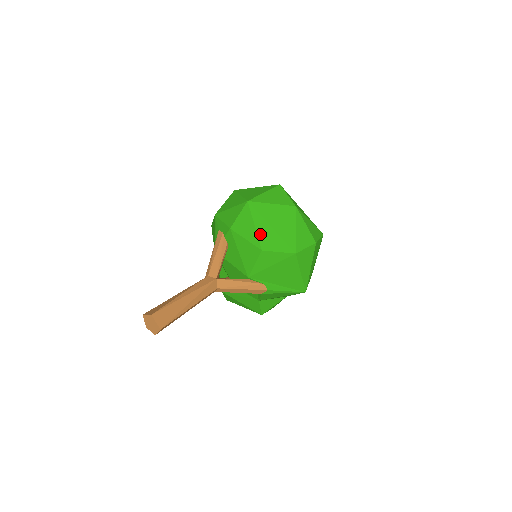
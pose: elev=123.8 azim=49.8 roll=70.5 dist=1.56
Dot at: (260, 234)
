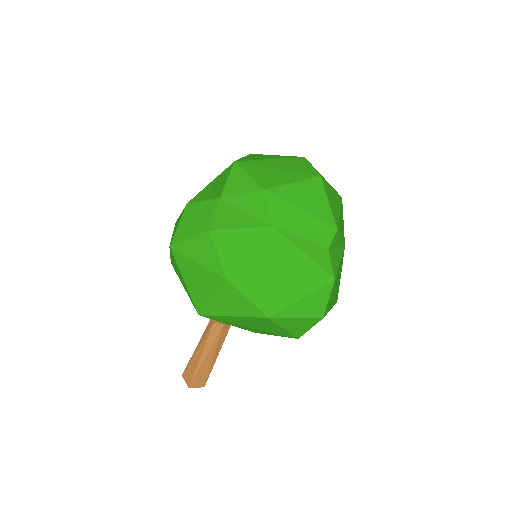
Dot at: (241, 328)
